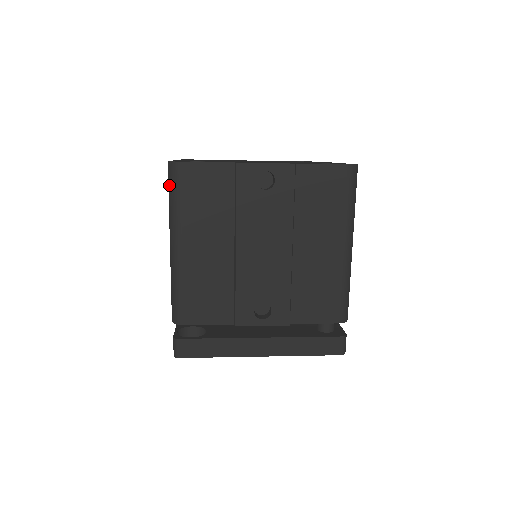
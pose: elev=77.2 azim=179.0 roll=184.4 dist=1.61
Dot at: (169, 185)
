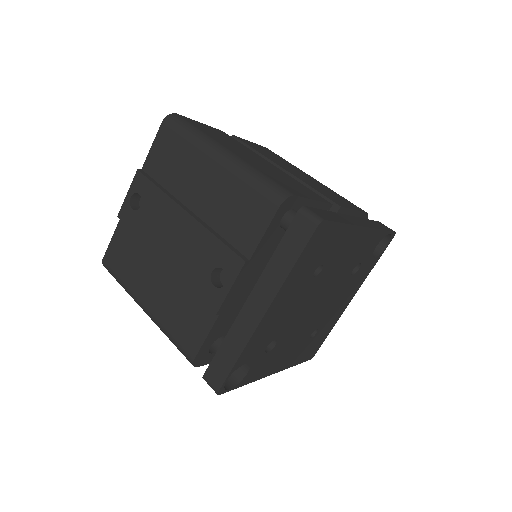
Dot at: occluded
